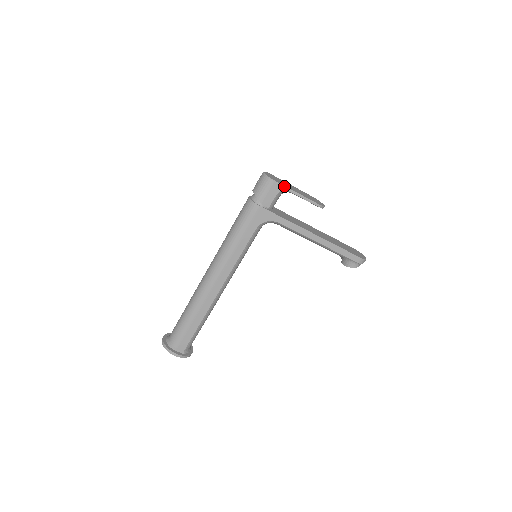
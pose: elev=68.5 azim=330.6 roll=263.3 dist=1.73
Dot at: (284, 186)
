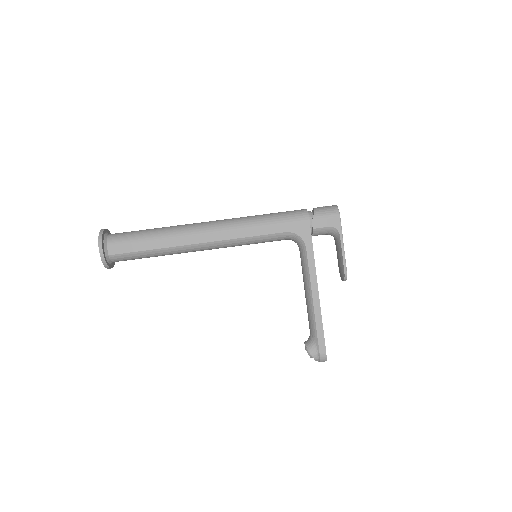
Dot at: (341, 227)
